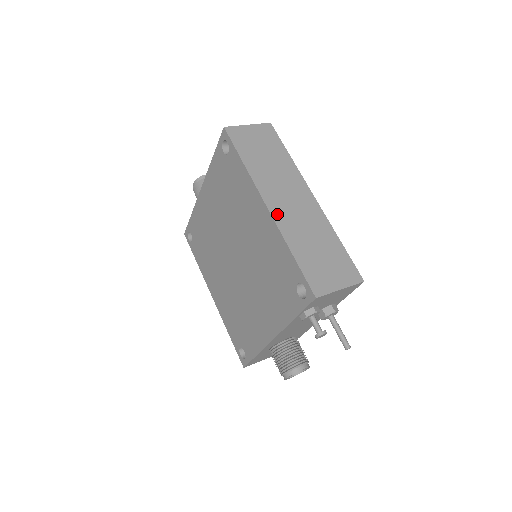
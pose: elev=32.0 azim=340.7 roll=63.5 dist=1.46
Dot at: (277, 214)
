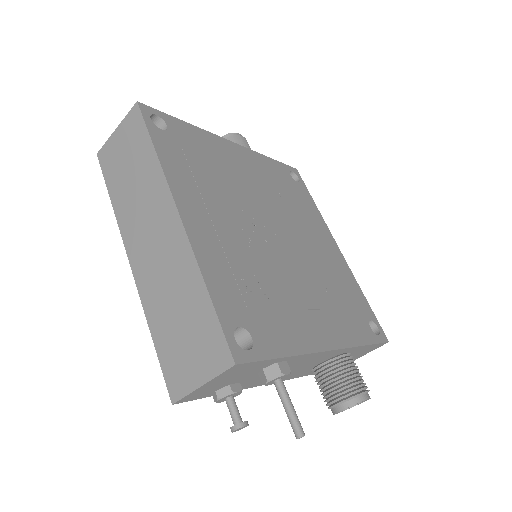
Dot at: (139, 272)
